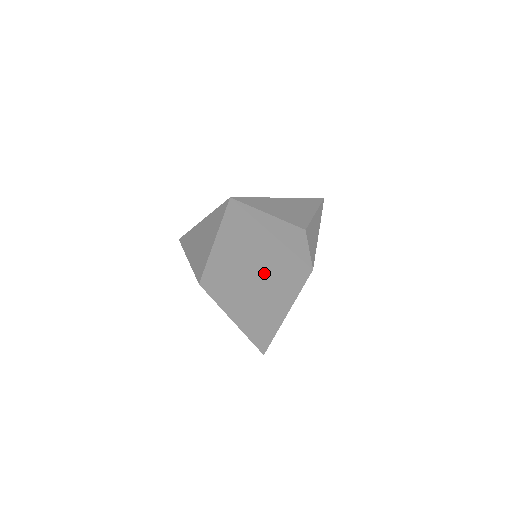
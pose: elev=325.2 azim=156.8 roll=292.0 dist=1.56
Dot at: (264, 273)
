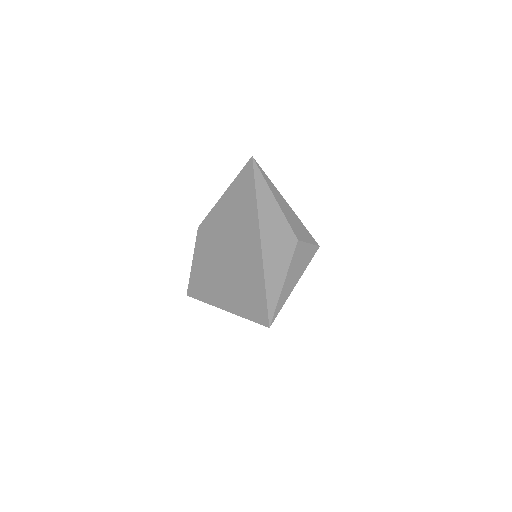
Dot at: occluded
